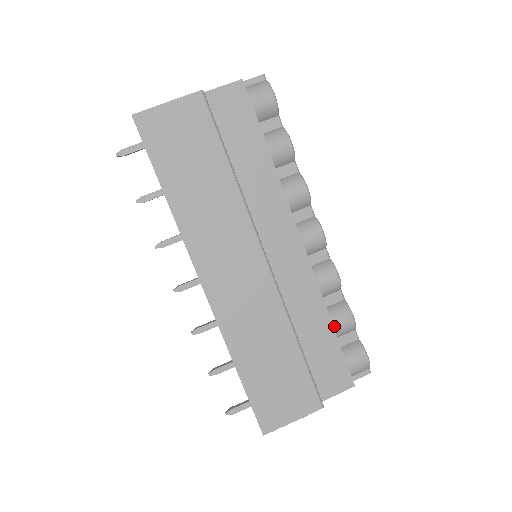
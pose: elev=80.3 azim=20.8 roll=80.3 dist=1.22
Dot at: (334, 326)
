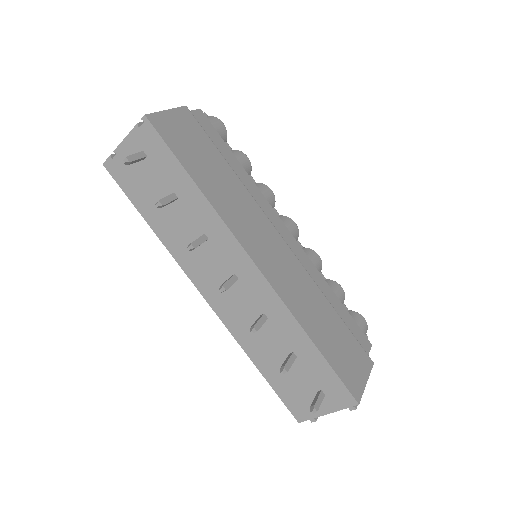
Dot at: (337, 296)
